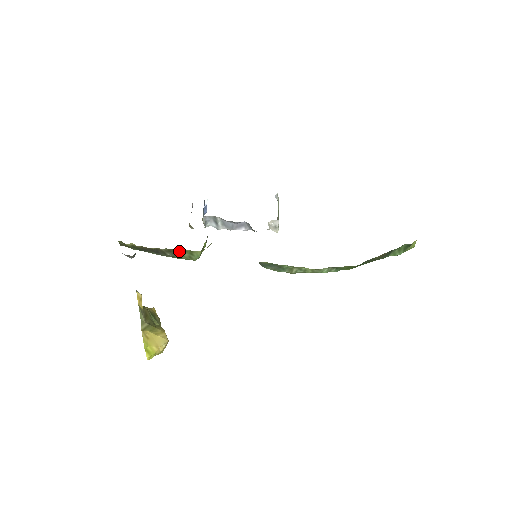
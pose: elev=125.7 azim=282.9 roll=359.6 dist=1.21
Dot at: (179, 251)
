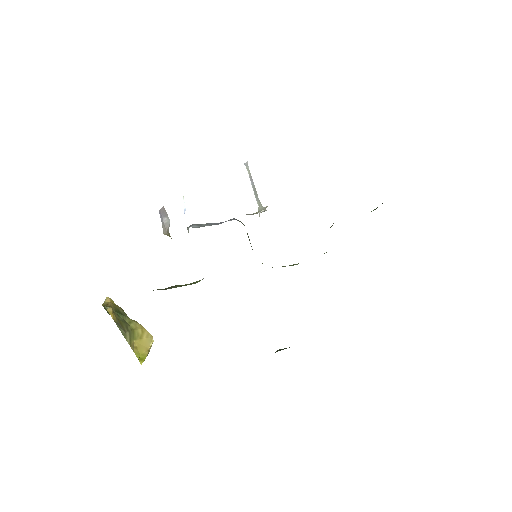
Dot at: occluded
